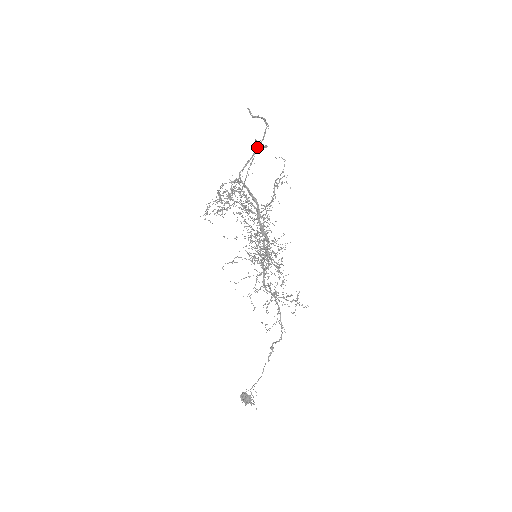
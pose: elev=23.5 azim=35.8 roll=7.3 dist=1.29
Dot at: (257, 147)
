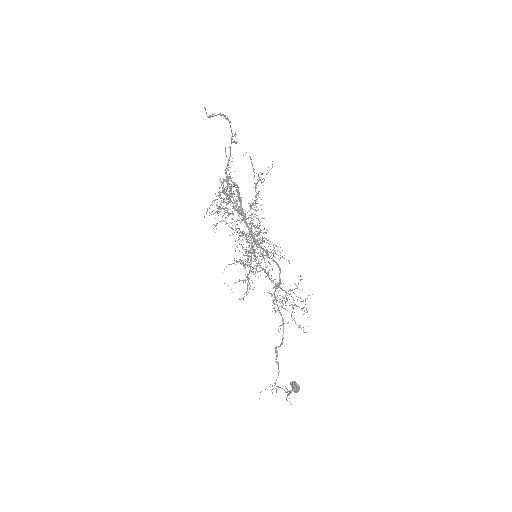
Dot at: occluded
